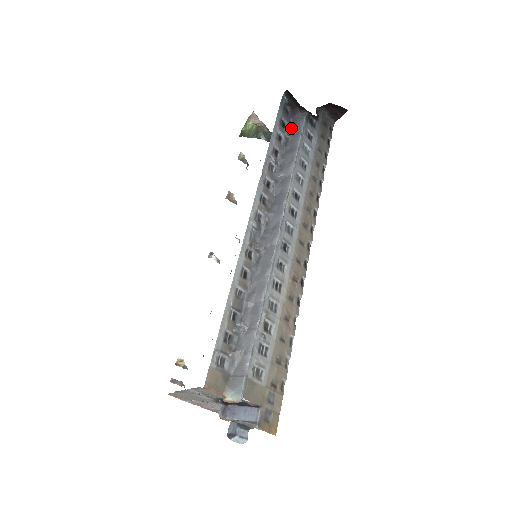
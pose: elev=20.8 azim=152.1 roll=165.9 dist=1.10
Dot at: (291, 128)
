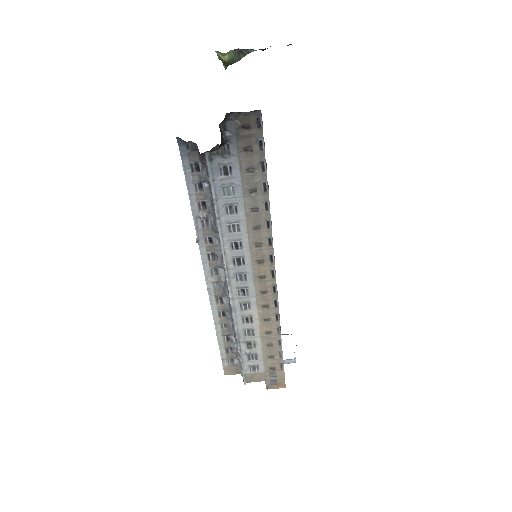
Dot at: occluded
